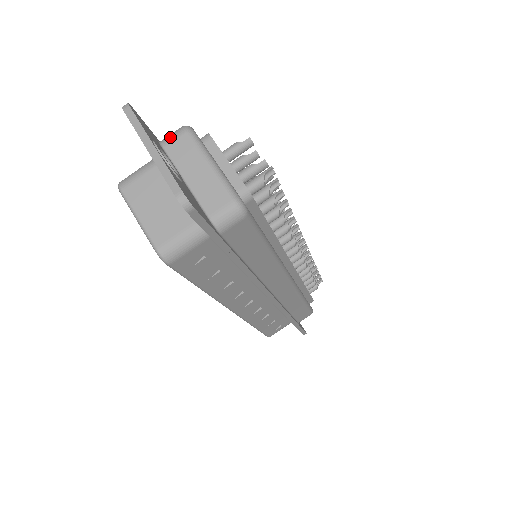
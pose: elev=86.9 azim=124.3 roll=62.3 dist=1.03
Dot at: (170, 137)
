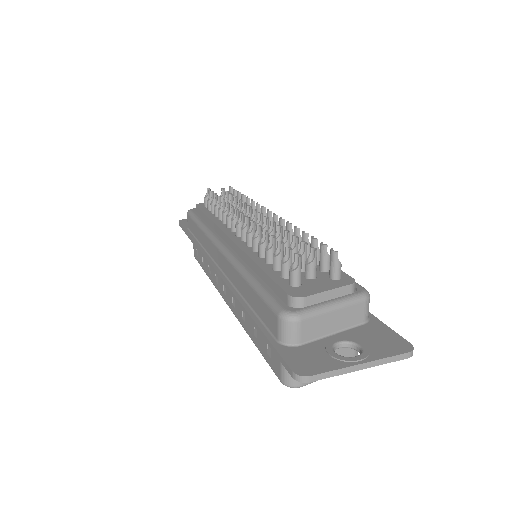
Dot at: (294, 336)
